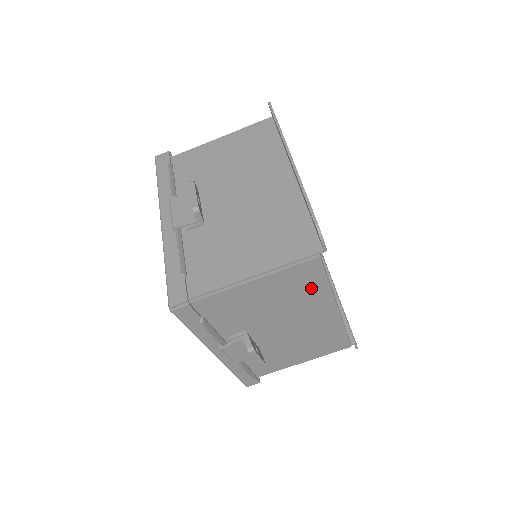
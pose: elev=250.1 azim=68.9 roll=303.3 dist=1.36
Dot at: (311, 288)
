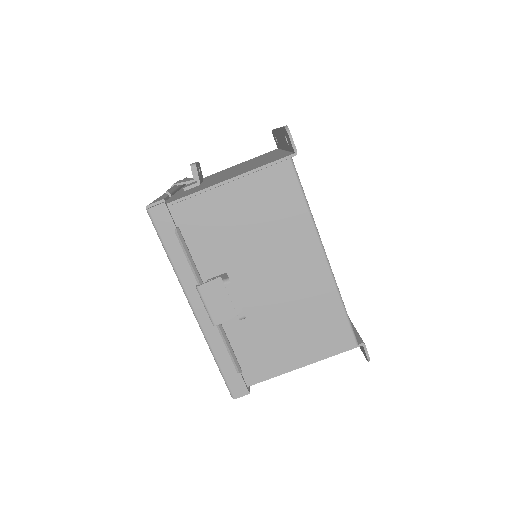
Dot at: (289, 210)
